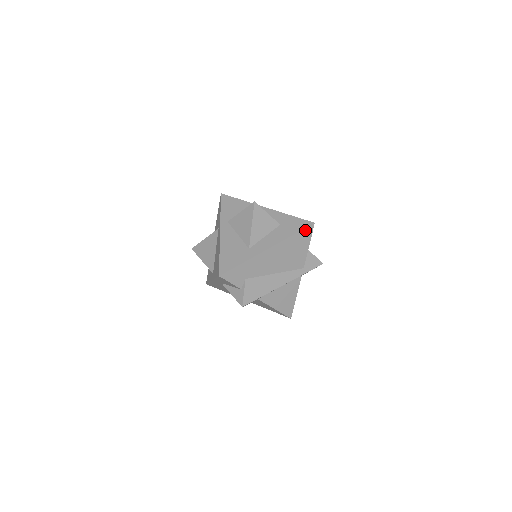
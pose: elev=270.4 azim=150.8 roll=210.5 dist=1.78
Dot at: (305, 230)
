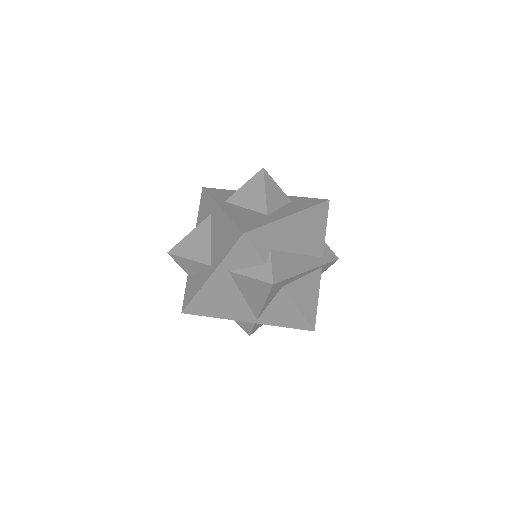
Dot at: (322, 205)
